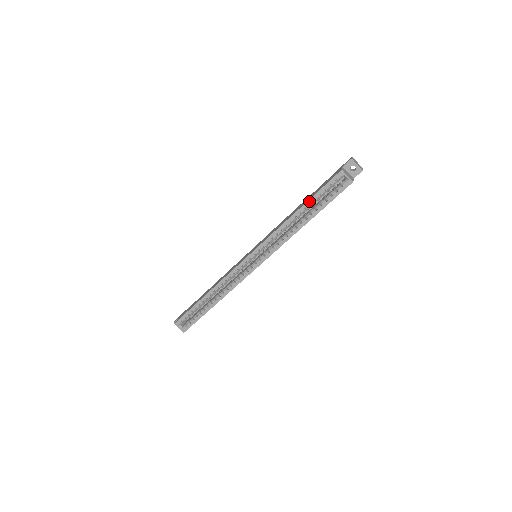
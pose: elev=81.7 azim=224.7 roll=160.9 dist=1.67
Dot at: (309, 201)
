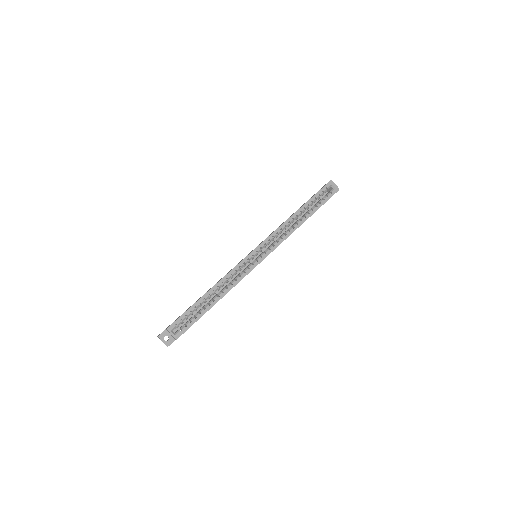
Dot at: (307, 203)
